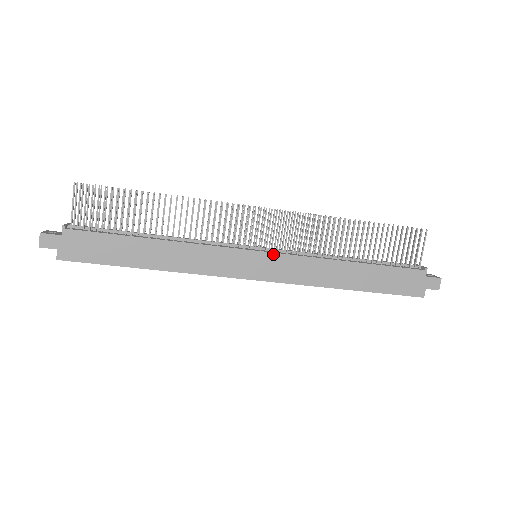
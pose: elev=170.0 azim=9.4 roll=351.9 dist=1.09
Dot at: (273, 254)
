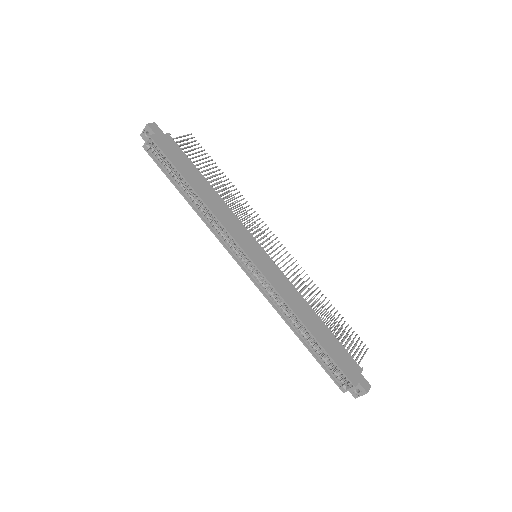
Dot at: (271, 260)
